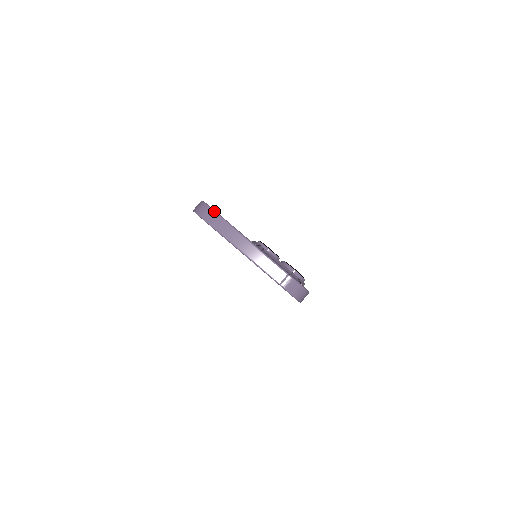
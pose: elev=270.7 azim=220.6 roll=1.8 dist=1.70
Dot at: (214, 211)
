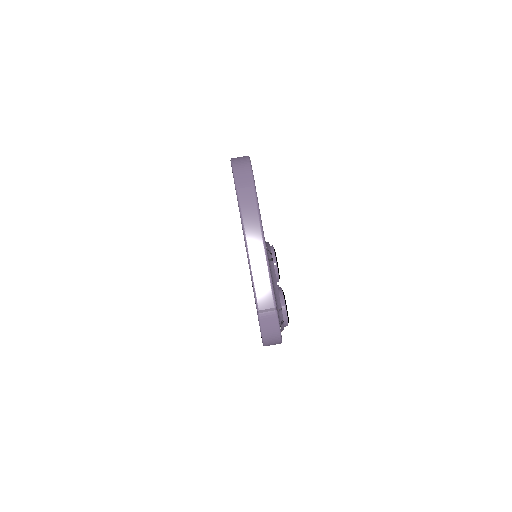
Dot at: (253, 177)
